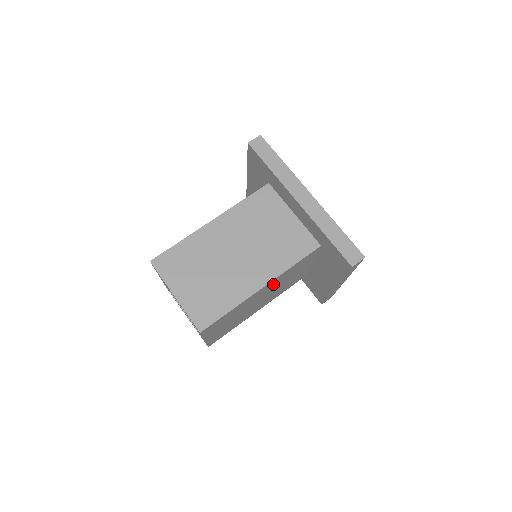
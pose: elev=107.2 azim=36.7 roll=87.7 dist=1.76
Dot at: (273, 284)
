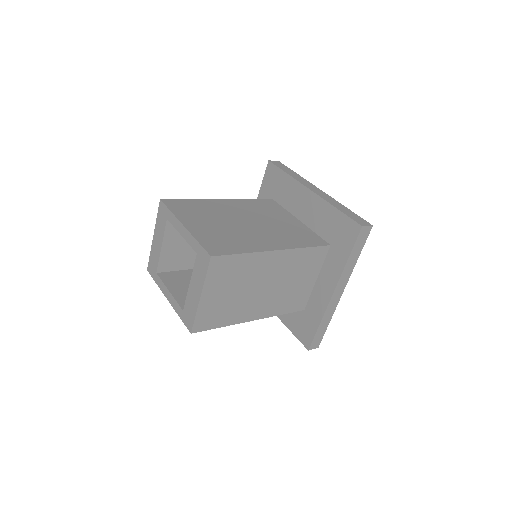
Dot at: occluded
